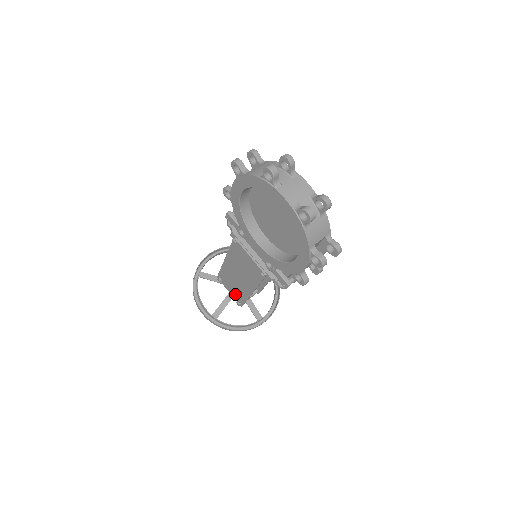
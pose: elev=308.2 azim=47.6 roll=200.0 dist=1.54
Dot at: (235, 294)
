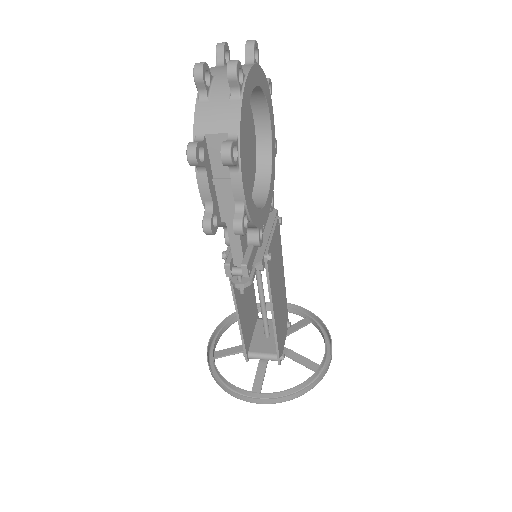
Dot at: occluded
